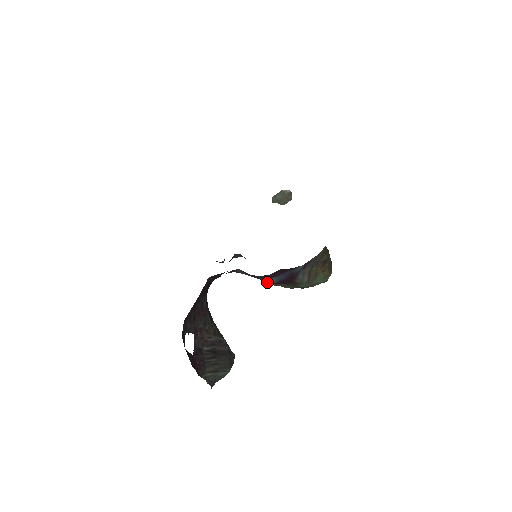
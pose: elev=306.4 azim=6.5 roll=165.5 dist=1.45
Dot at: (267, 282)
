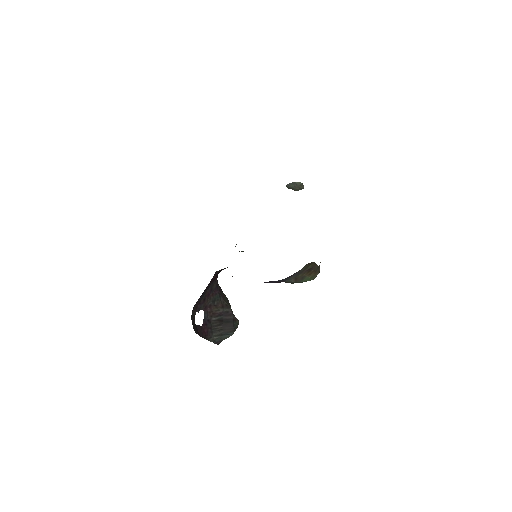
Dot at: occluded
